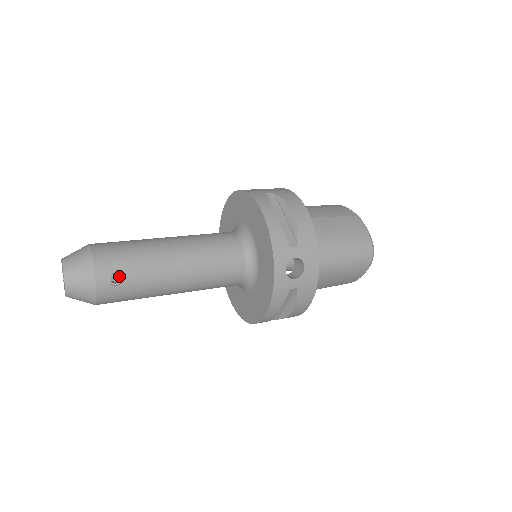
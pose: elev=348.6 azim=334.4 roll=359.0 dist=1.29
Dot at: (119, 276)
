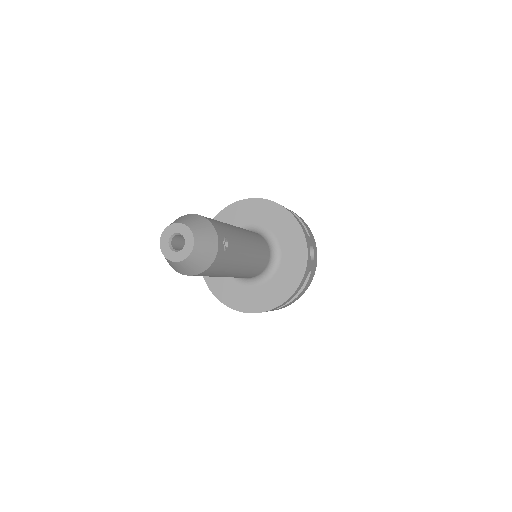
Dot at: (228, 242)
